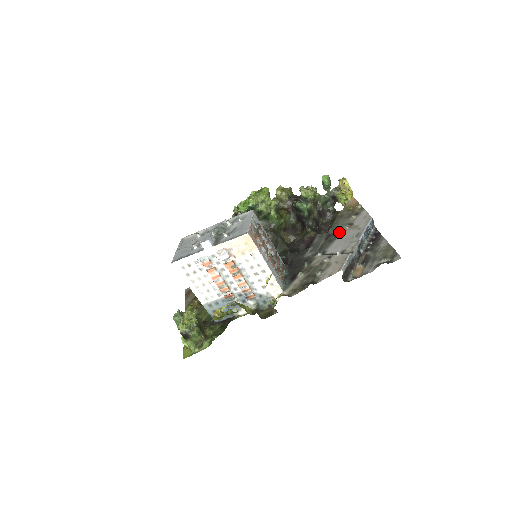
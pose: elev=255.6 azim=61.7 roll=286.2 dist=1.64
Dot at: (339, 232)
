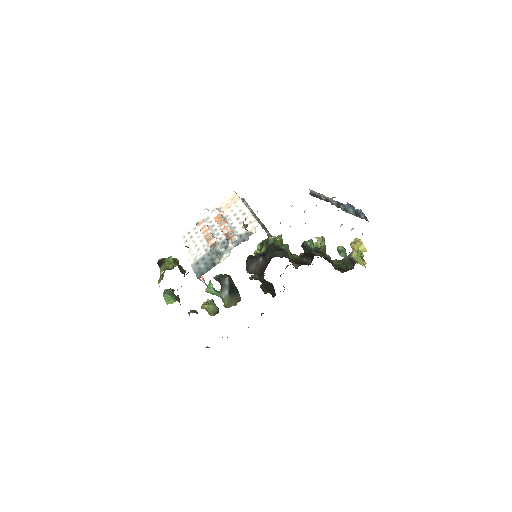
Dot at: occluded
